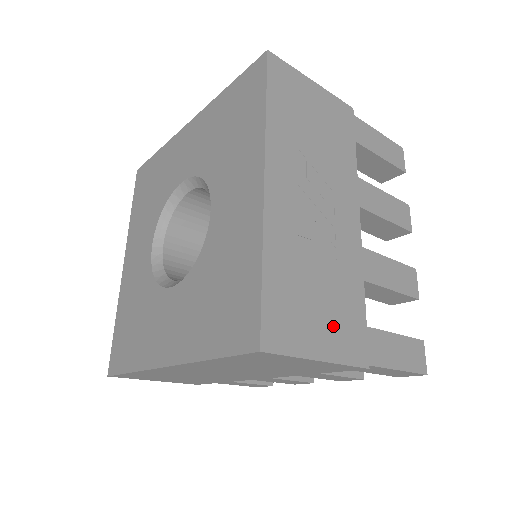
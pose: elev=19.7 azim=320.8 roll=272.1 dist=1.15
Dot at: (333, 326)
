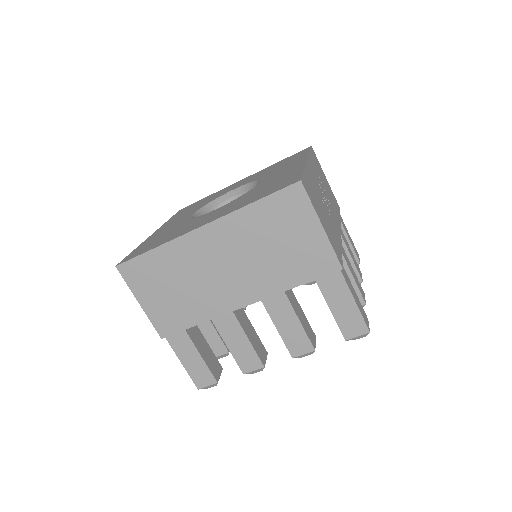
Dot at: (328, 230)
